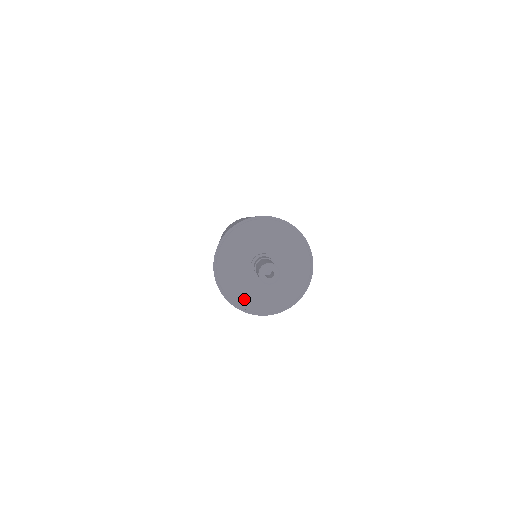
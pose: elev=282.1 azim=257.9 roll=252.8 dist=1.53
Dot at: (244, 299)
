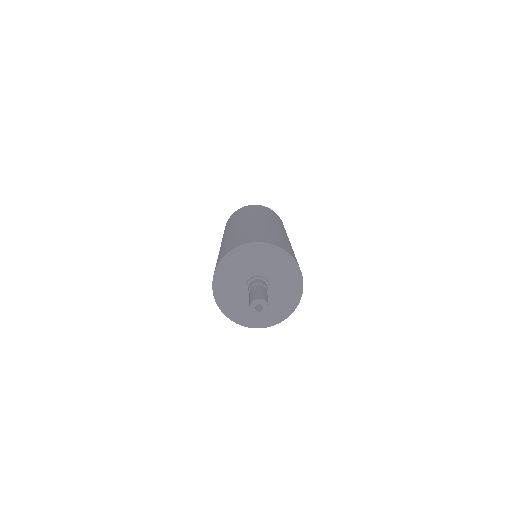
Dot at: (235, 311)
